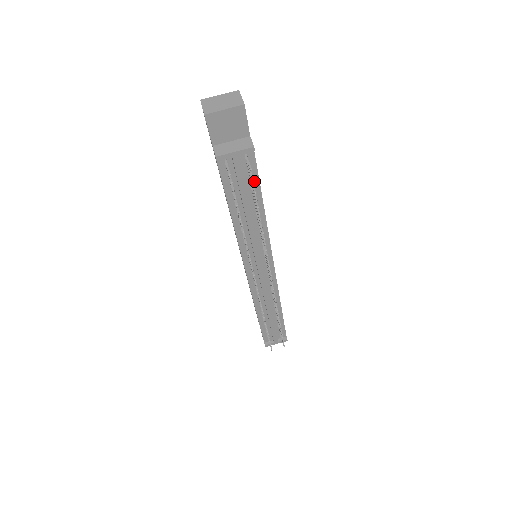
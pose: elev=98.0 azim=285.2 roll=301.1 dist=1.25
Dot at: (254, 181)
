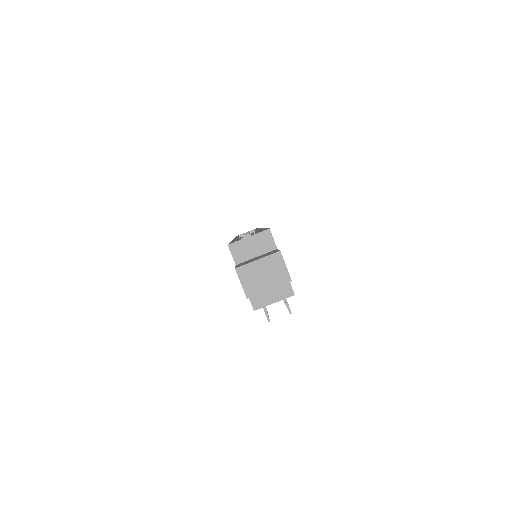
Dot at: occluded
